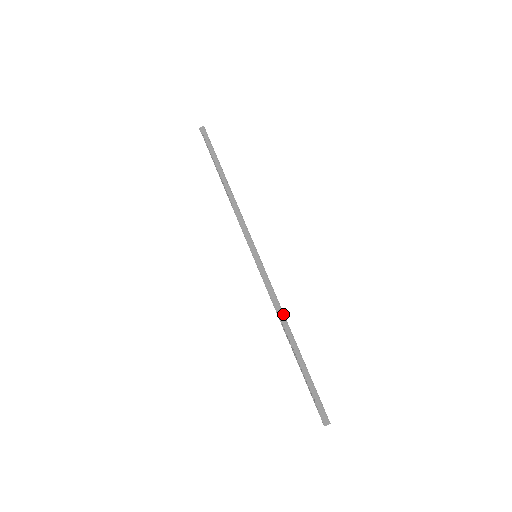
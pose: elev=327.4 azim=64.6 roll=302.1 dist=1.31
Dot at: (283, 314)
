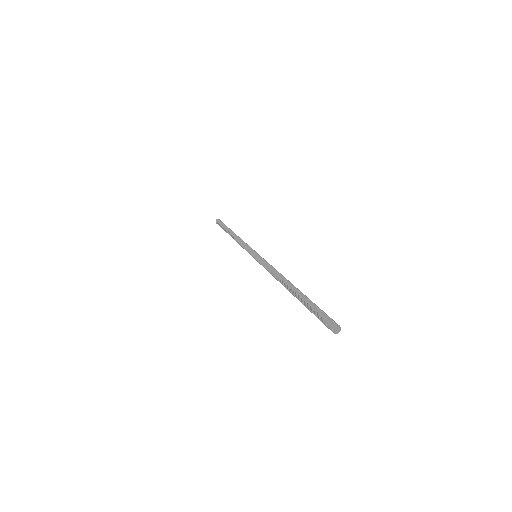
Dot at: (281, 274)
